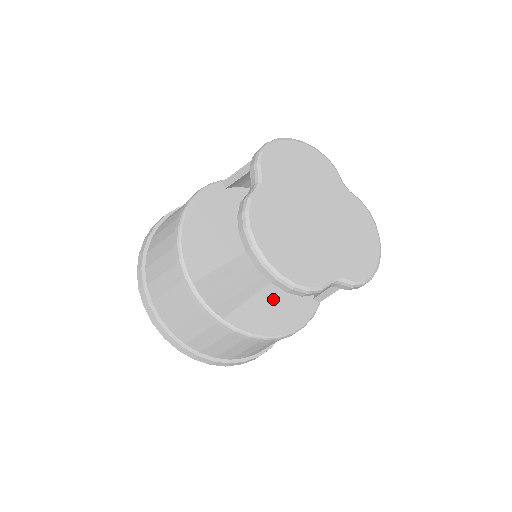
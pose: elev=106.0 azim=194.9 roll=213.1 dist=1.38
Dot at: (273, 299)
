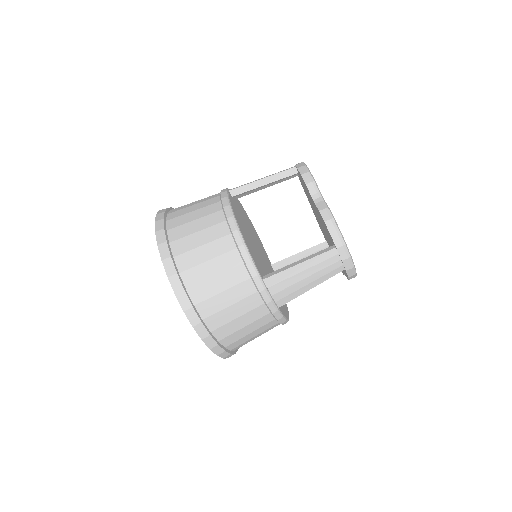
Dot at: occluded
